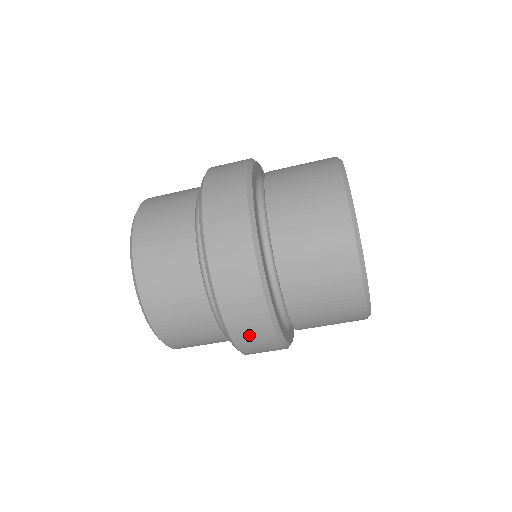
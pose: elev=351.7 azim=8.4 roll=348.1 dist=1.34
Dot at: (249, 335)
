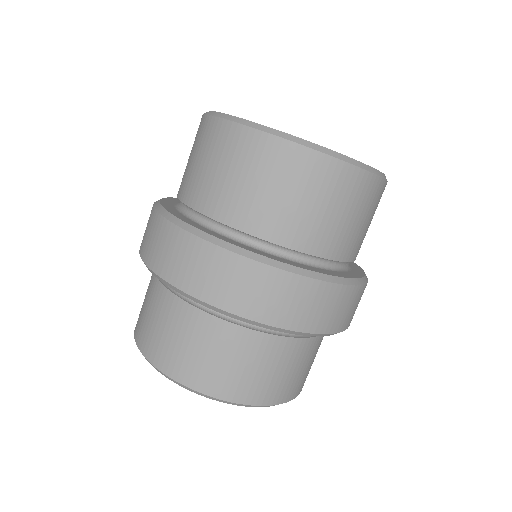
Dot at: (173, 260)
